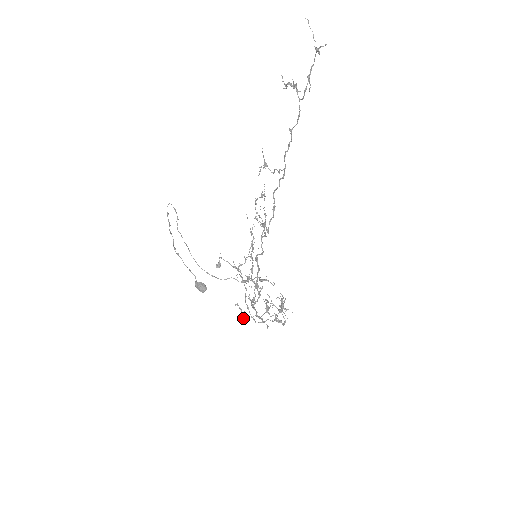
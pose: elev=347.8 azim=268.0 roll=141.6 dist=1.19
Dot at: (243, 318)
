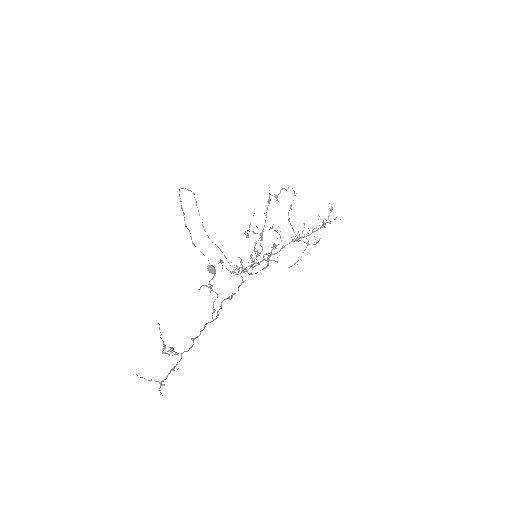
Dot at: (279, 234)
